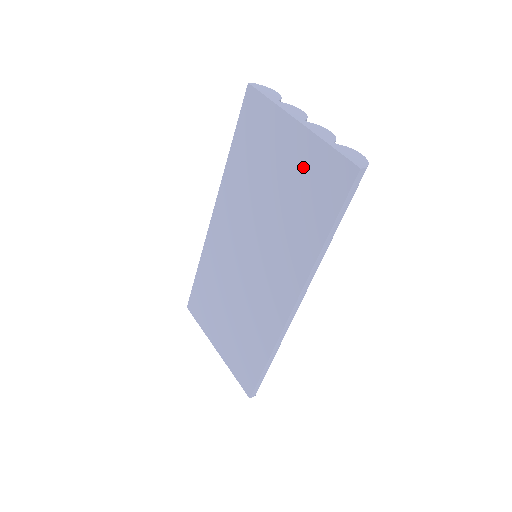
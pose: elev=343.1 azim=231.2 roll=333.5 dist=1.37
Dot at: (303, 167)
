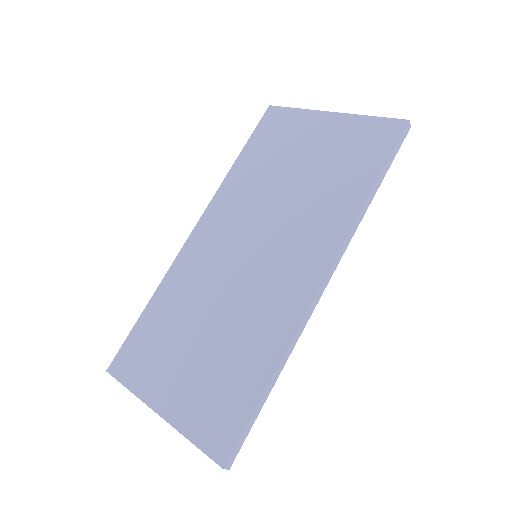
Dot at: (339, 141)
